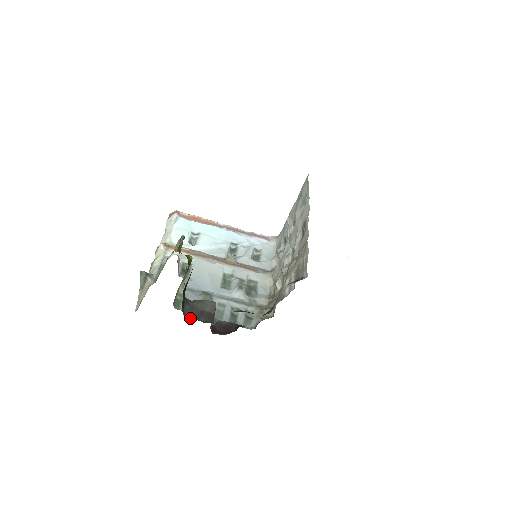
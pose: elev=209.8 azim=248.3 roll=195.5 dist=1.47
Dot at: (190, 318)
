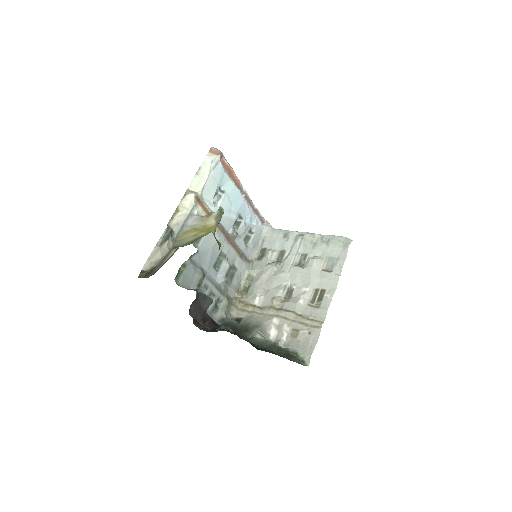
Dot at: (192, 314)
